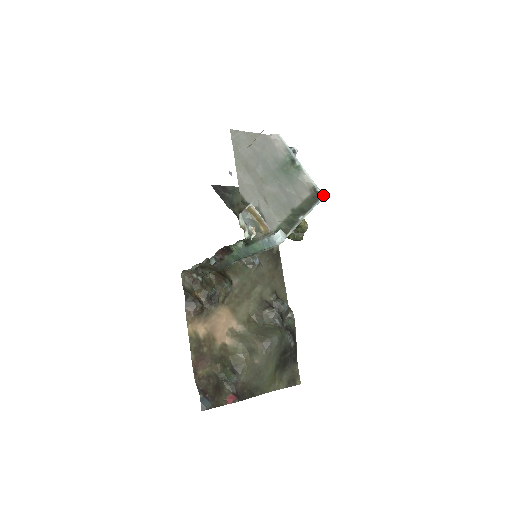
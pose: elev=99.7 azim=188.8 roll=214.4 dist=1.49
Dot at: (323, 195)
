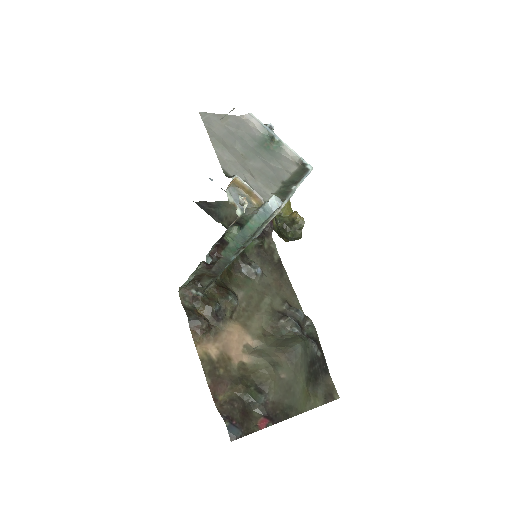
Dot at: (311, 166)
